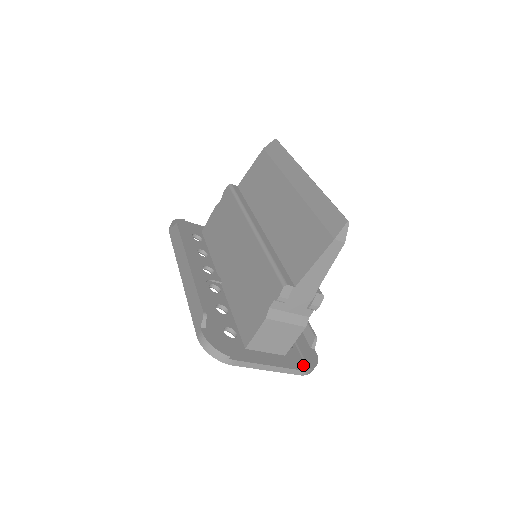
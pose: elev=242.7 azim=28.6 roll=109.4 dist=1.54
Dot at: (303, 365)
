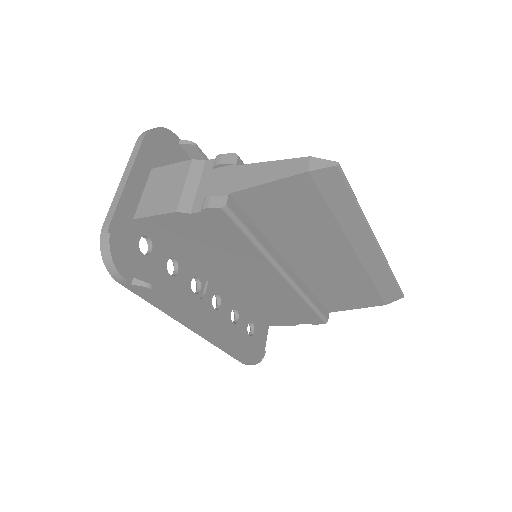
Dot at: occluded
